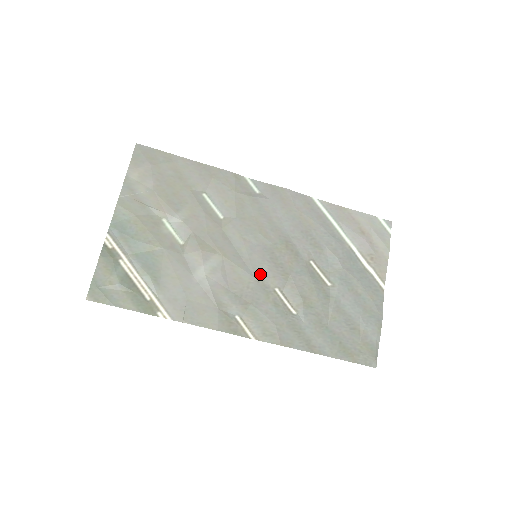
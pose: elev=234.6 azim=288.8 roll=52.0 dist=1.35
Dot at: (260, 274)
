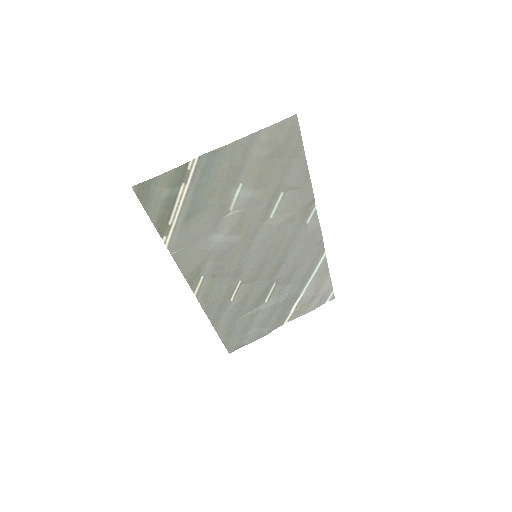
Dot at: (244, 267)
